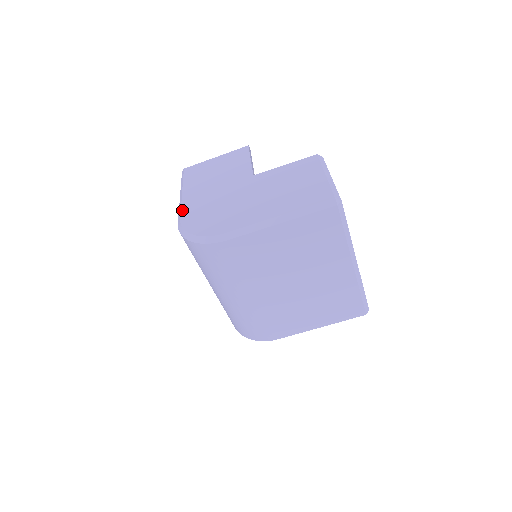
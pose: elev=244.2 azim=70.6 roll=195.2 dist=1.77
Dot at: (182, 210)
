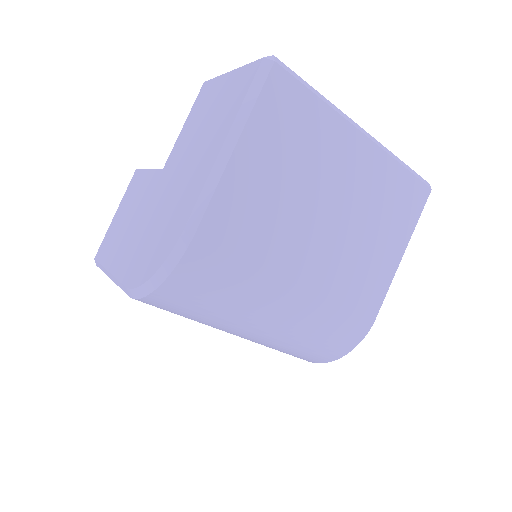
Dot at: (120, 279)
